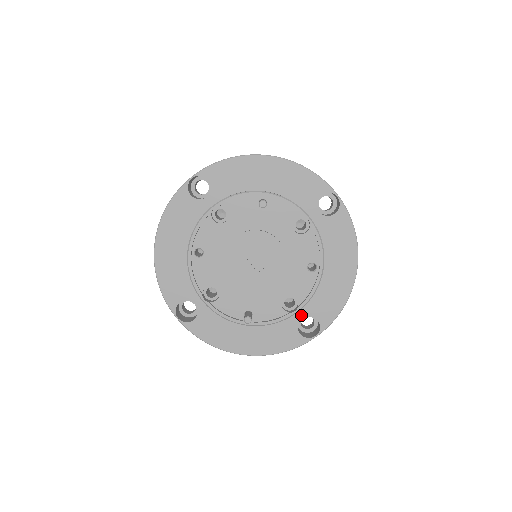
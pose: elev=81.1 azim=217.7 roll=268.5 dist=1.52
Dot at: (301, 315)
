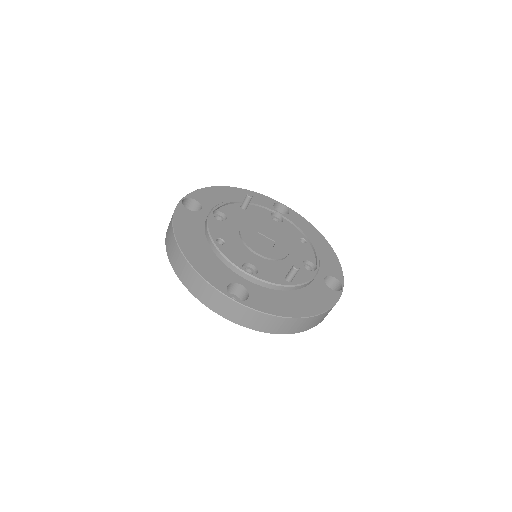
Dot at: (321, 276)
